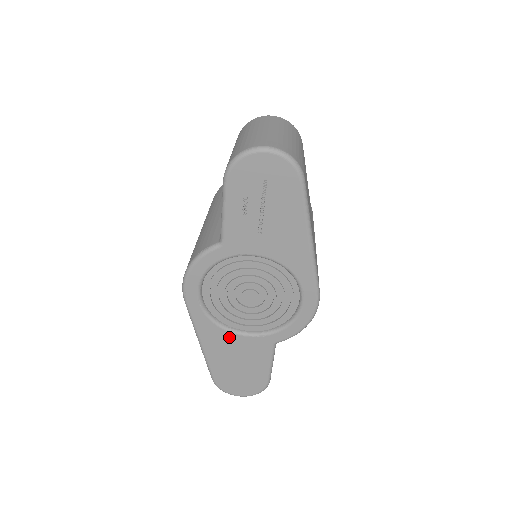
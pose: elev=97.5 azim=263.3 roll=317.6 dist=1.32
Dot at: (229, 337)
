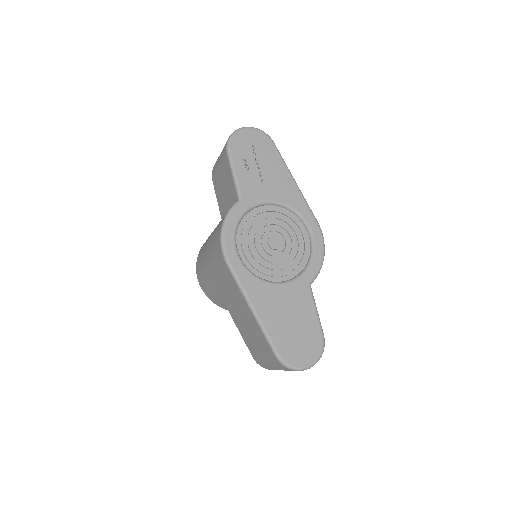
Dot at: (274, 290)
